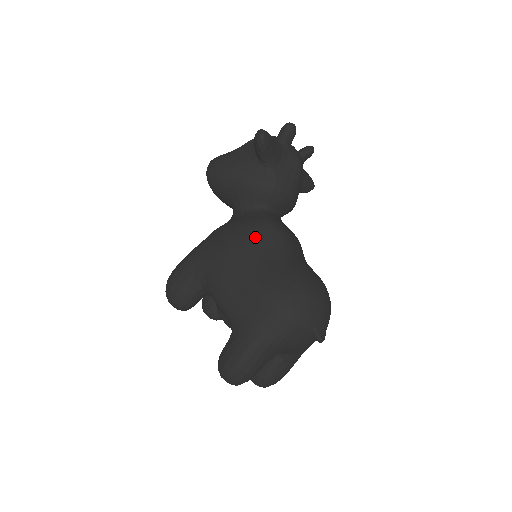
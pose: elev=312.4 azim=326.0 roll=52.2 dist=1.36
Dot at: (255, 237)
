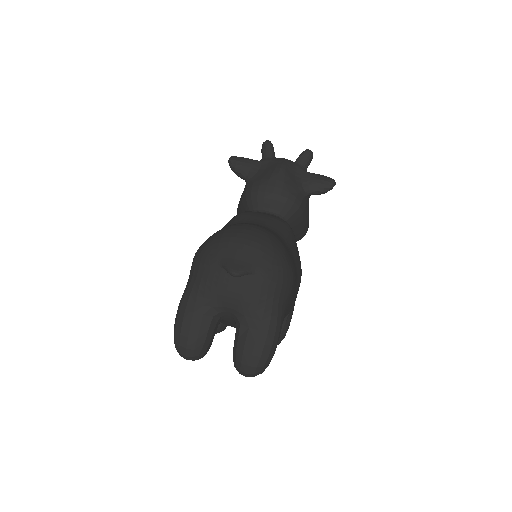
Dot at: occluded
